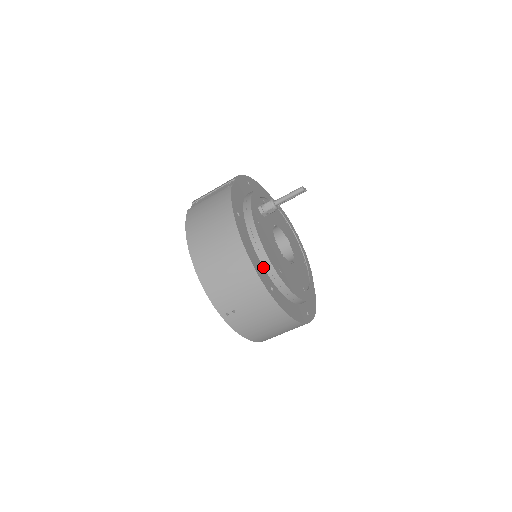
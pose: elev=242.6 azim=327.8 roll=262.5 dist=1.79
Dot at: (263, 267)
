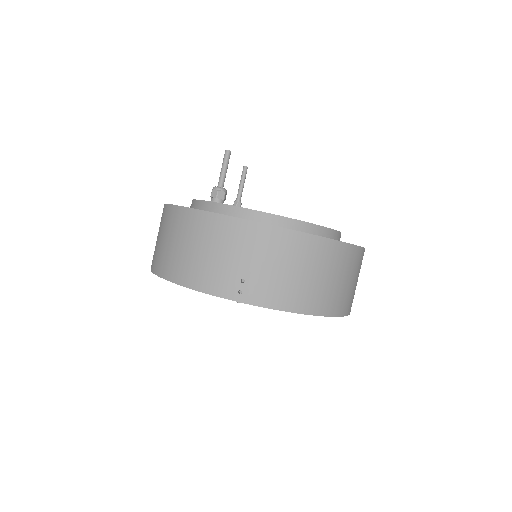
Dot at: occluded
